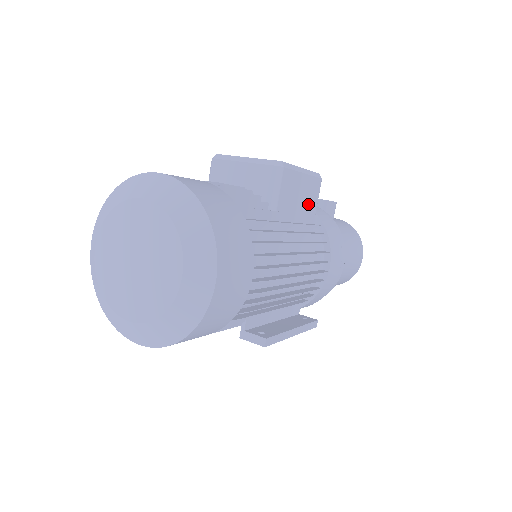
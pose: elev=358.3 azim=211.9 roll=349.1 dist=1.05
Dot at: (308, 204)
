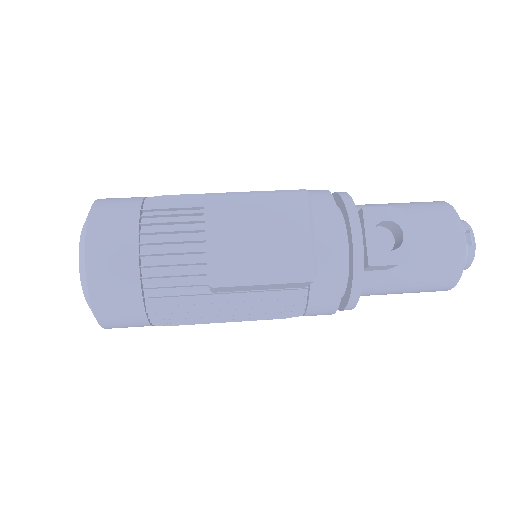
Dot at: (284, 287)
